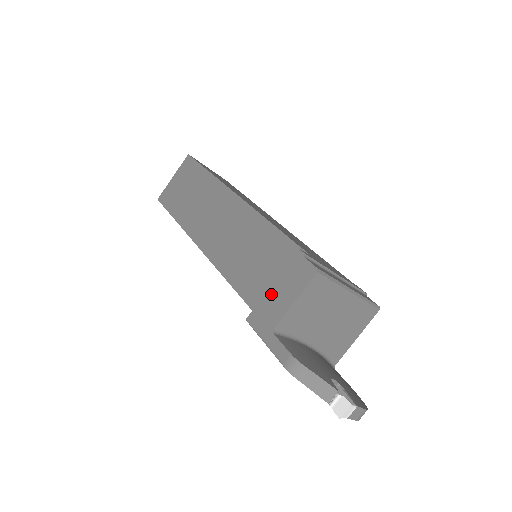
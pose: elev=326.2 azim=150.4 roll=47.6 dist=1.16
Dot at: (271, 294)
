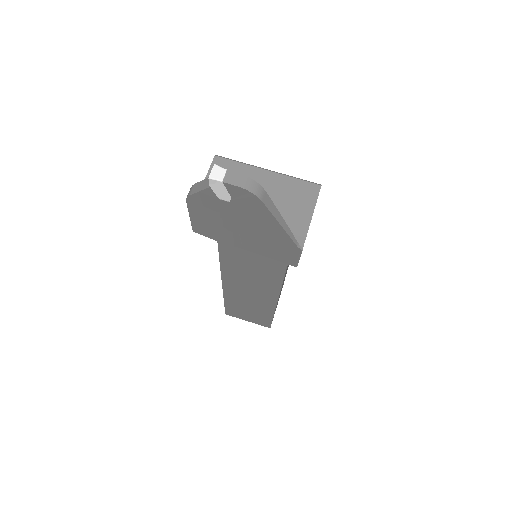
Dot at: occluded
